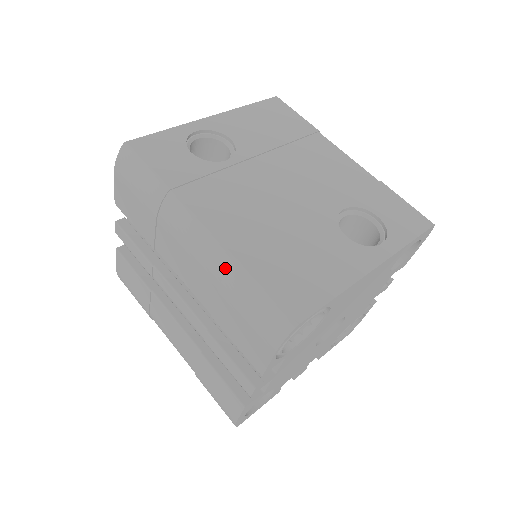
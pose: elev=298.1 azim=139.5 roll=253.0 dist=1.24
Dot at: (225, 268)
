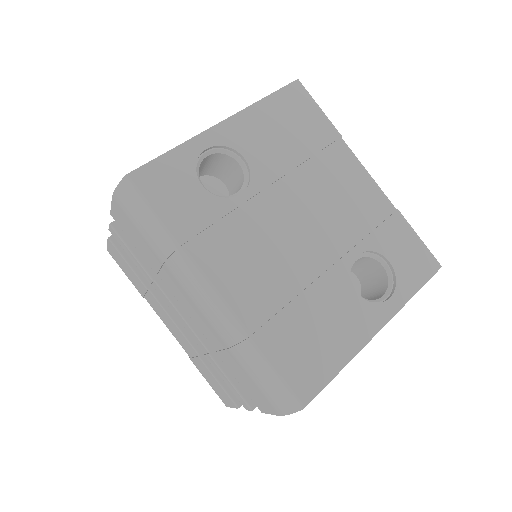
Dot at: (238, 338)
